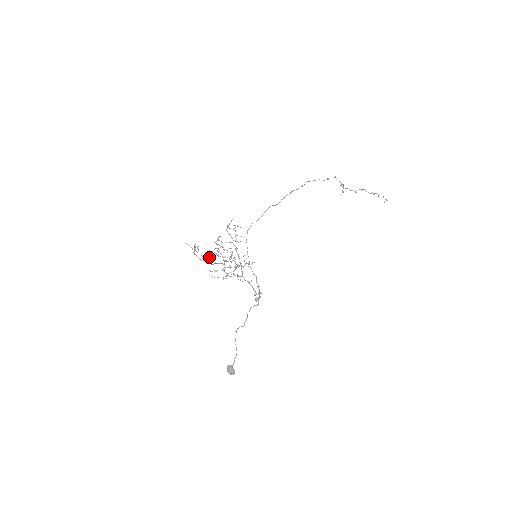
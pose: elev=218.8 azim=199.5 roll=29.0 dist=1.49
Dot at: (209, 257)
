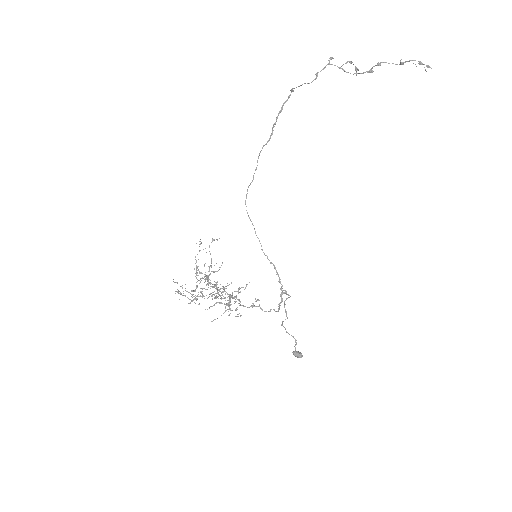
Dot at: (196, 300)
